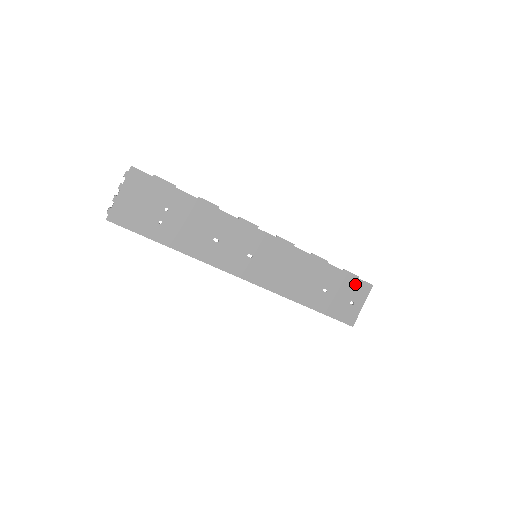
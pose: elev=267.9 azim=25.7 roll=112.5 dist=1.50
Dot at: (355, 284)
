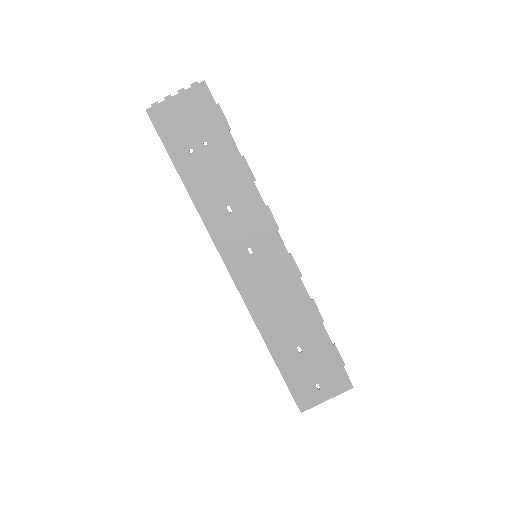
Dot at: (335, 369)
